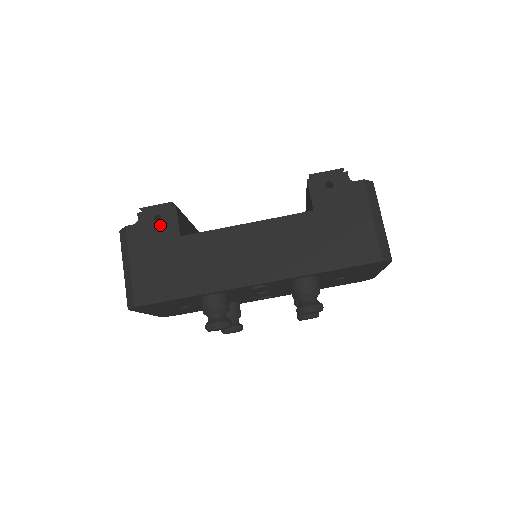
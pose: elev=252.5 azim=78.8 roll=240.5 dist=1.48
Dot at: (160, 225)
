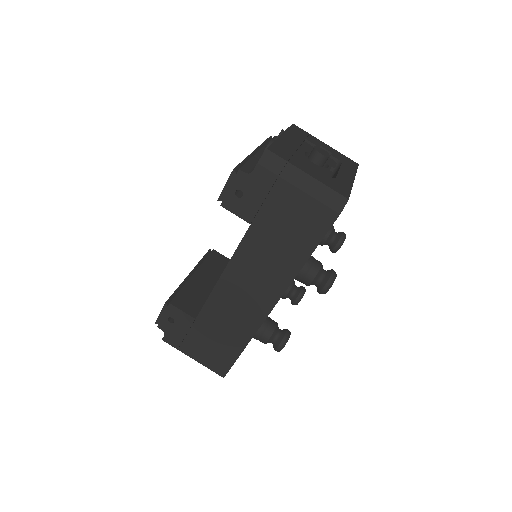
Dot at: (177, 323)
